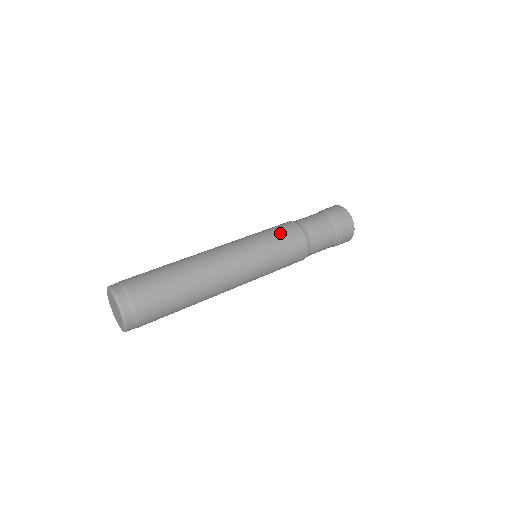
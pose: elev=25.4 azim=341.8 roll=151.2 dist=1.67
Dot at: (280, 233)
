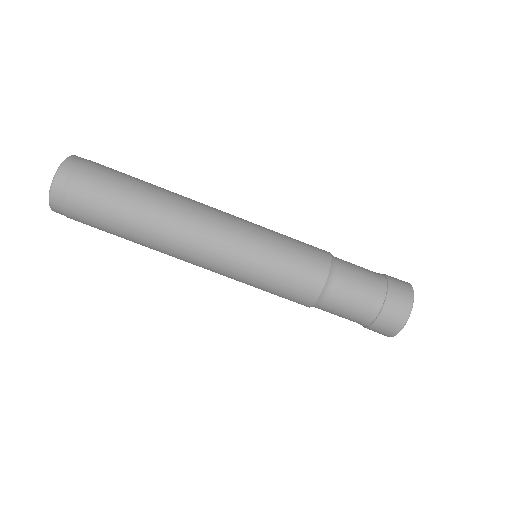
Dot at: occluded
